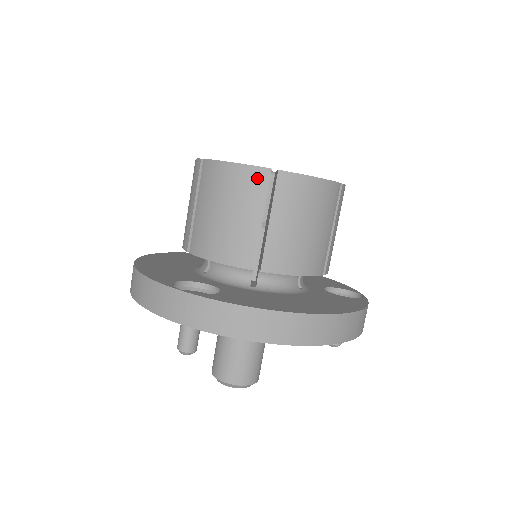
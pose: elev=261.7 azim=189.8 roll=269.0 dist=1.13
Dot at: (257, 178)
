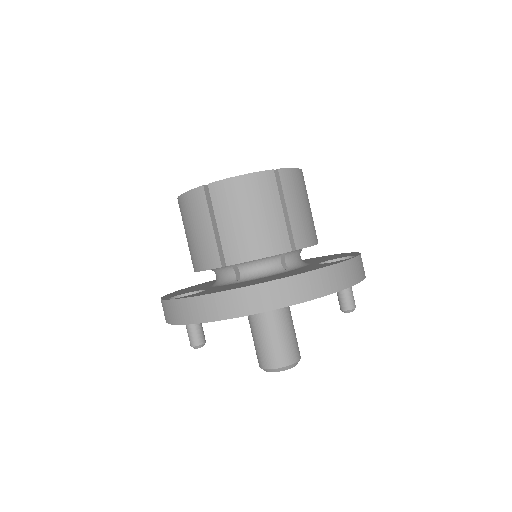
Dot at: (198, 197)
